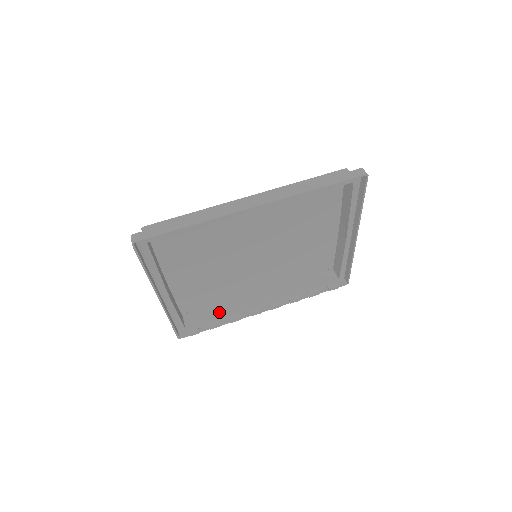
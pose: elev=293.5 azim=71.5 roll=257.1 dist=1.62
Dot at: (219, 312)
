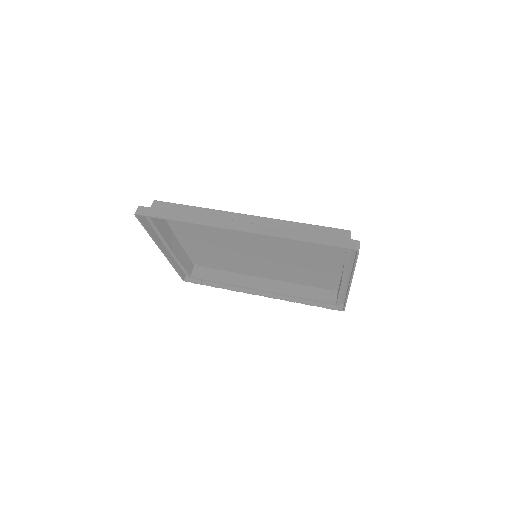
Dot at: (223, 277)
